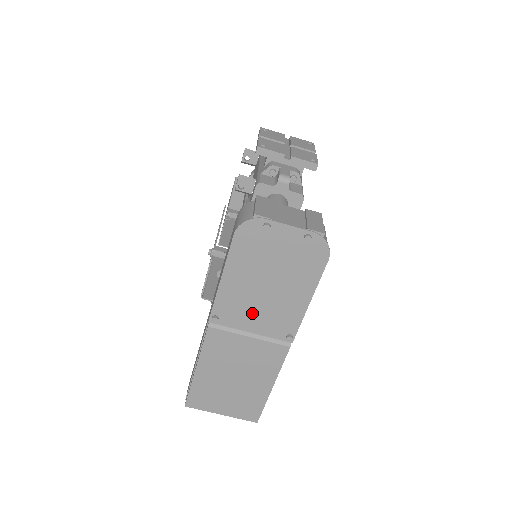
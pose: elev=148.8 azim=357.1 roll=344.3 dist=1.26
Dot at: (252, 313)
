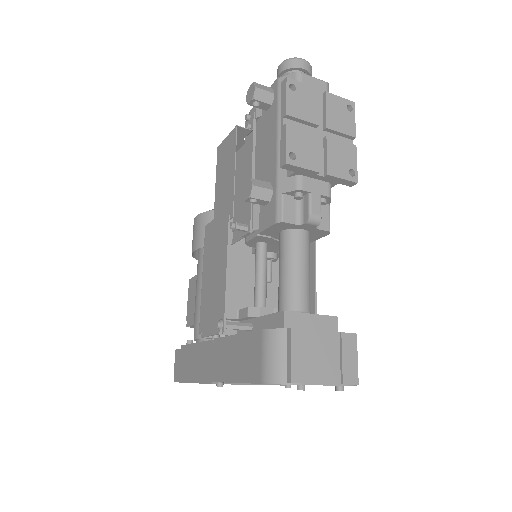
Dot at: occluded
